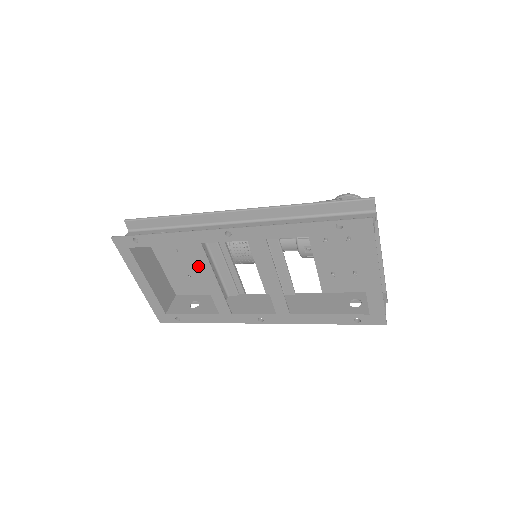
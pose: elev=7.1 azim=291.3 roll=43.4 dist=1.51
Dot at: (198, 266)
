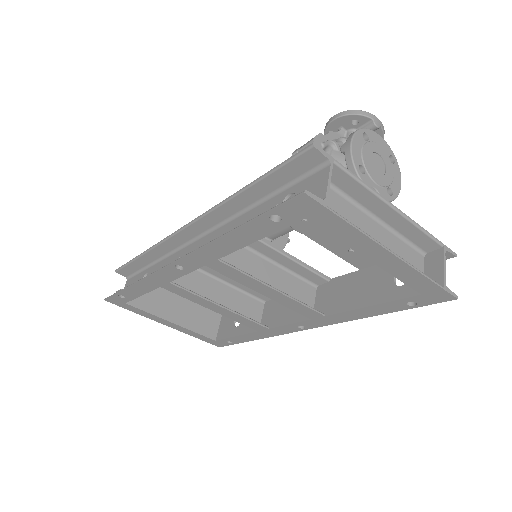
Dot at: occluded
